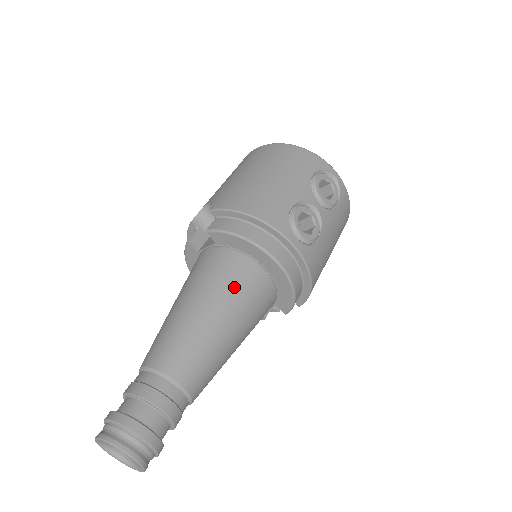
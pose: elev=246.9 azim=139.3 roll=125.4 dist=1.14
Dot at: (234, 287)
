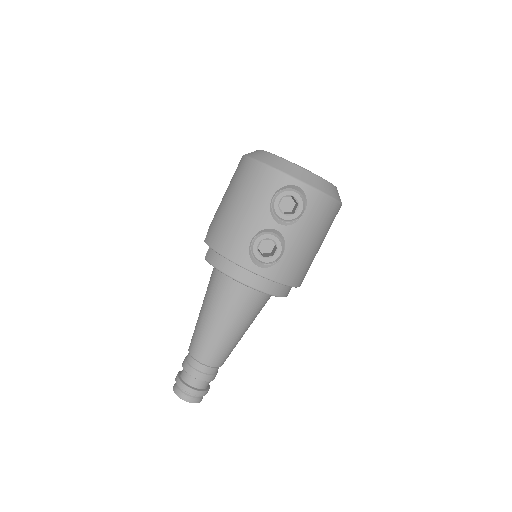
Dot at: (226, 302)
